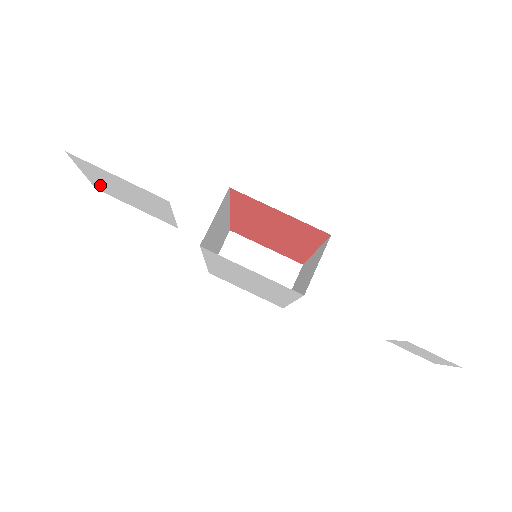
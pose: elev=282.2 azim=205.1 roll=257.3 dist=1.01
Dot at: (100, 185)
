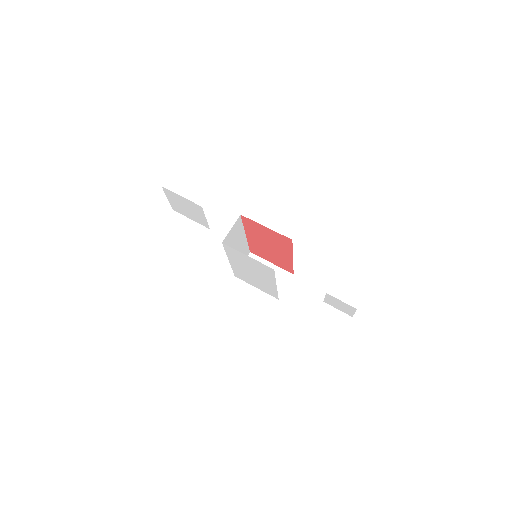
Dot at: (175, 206)
